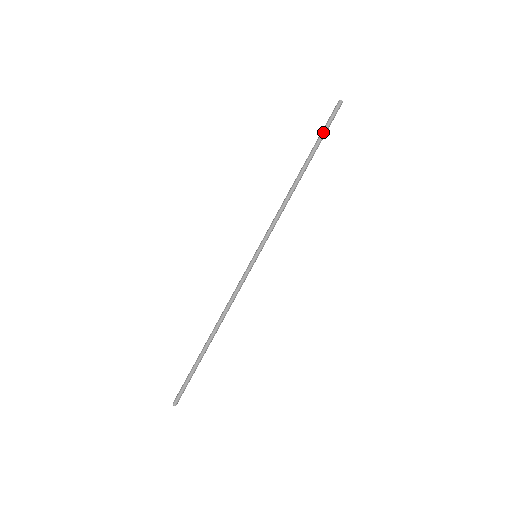
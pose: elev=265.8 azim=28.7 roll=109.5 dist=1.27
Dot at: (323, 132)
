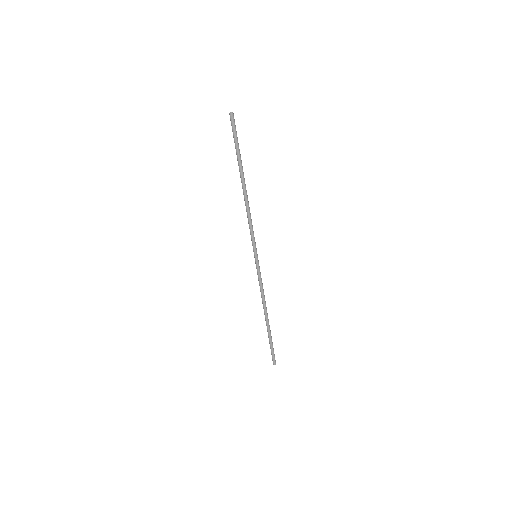
Dot at: (236, 146)
